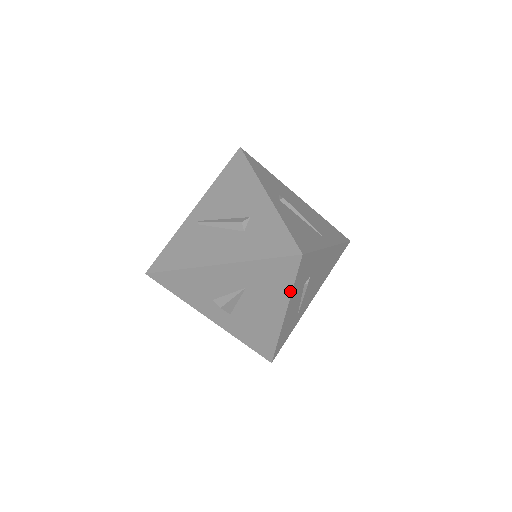
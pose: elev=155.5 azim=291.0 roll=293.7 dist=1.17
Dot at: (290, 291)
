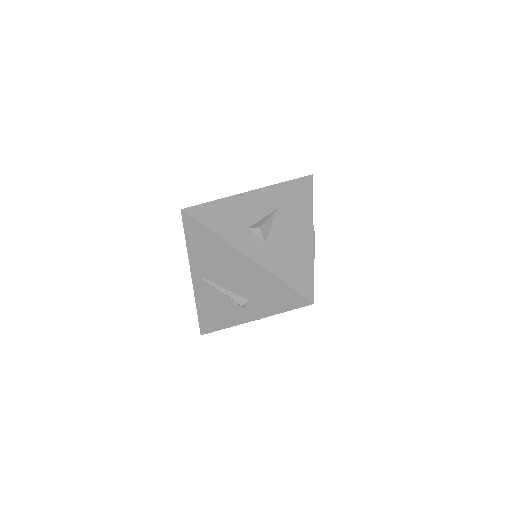
Dot at: (312, 206)
